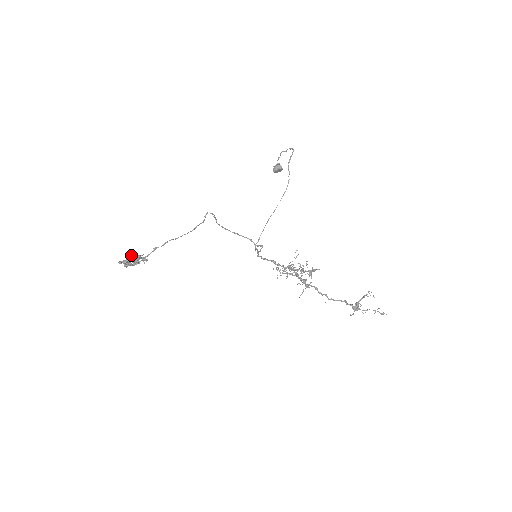
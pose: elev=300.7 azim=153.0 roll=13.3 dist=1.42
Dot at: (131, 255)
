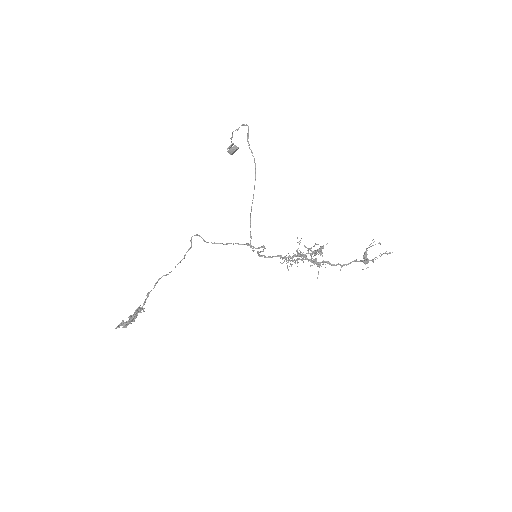
Dot at: (129, 316)
